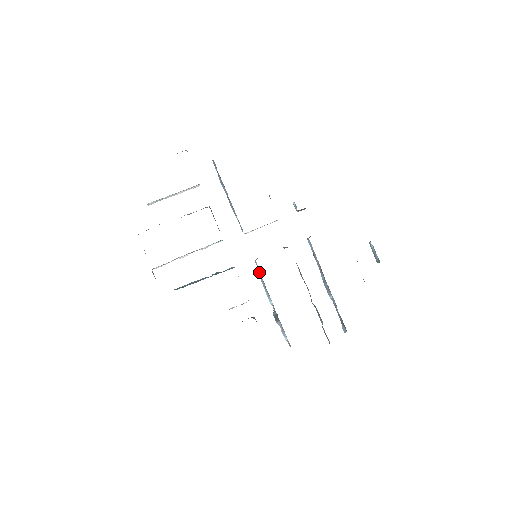
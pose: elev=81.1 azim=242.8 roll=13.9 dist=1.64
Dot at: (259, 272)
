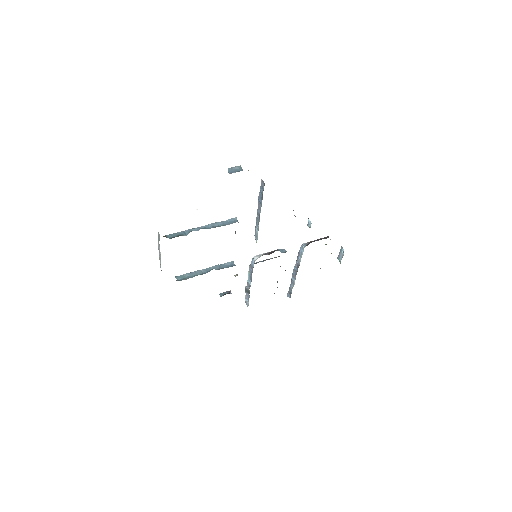
Dot at: (251, 264)
